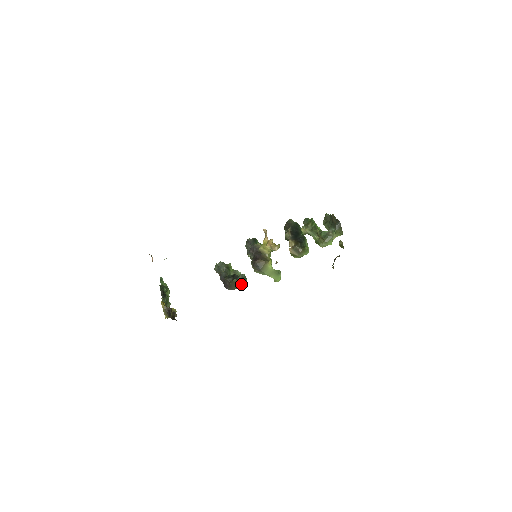
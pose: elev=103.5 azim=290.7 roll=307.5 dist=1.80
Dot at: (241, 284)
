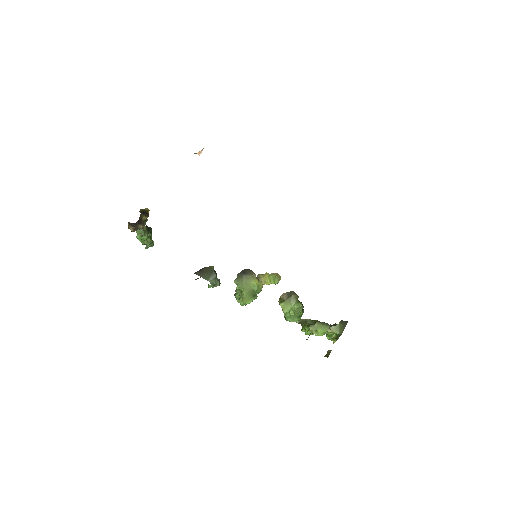
Dot at: (213, 275)
